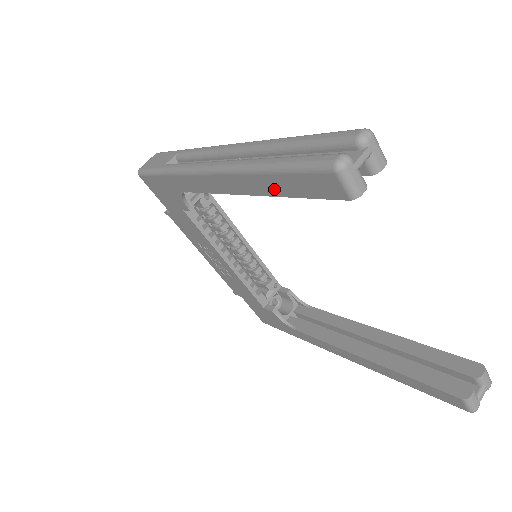
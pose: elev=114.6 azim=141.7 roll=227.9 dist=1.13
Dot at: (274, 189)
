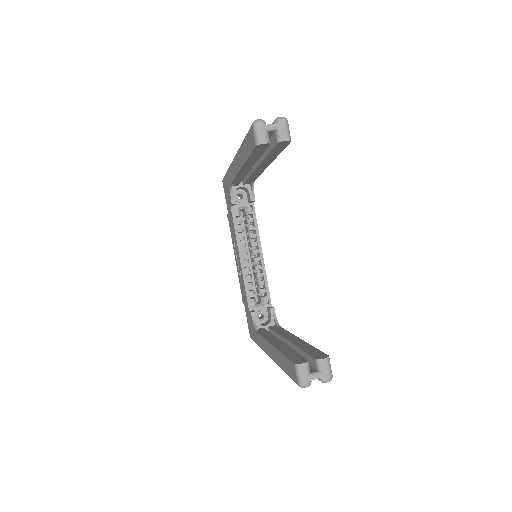
Dot at: (245, 155)
